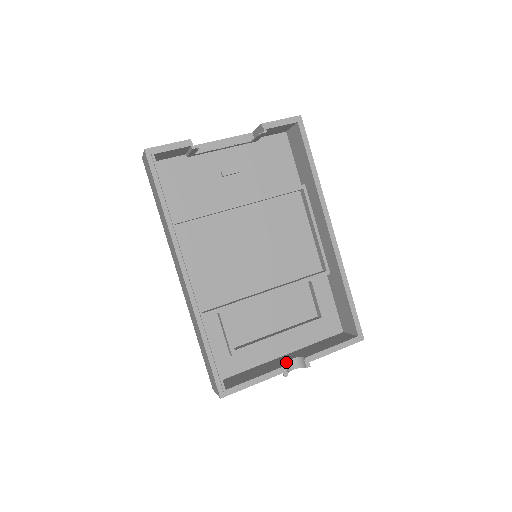
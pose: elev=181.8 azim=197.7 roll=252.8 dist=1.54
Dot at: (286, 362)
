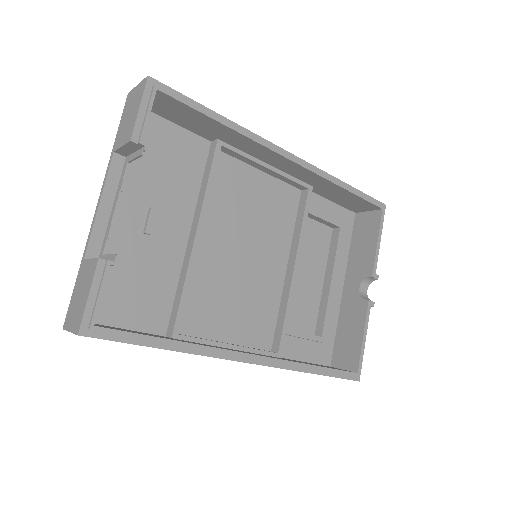
Dot at: (360, 295)
